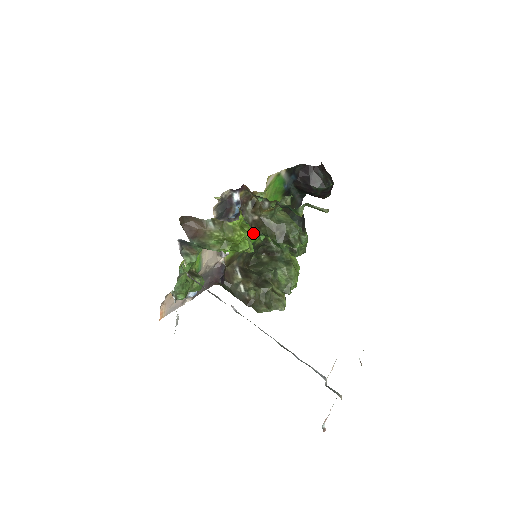
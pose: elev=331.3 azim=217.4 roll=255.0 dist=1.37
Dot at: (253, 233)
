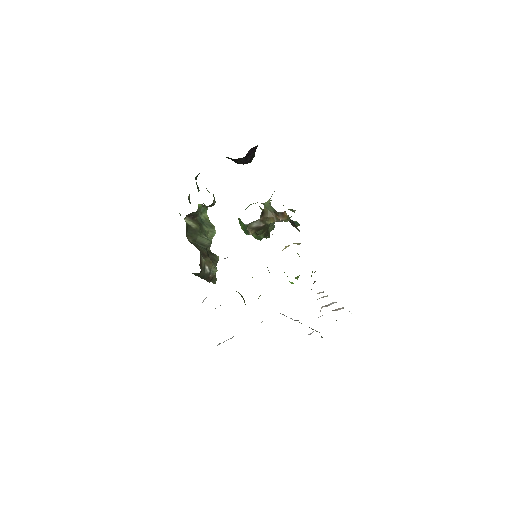
Dot at: occluded
